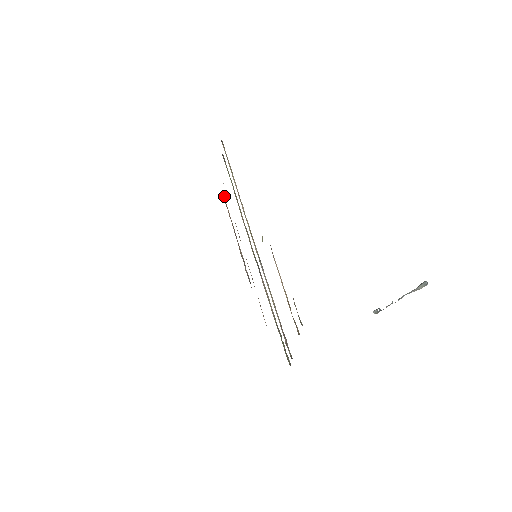
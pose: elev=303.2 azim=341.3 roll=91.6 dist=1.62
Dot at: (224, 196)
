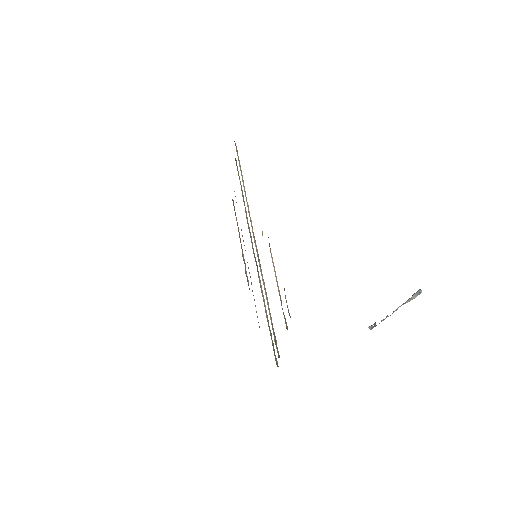
Dot at: (233, 201)
